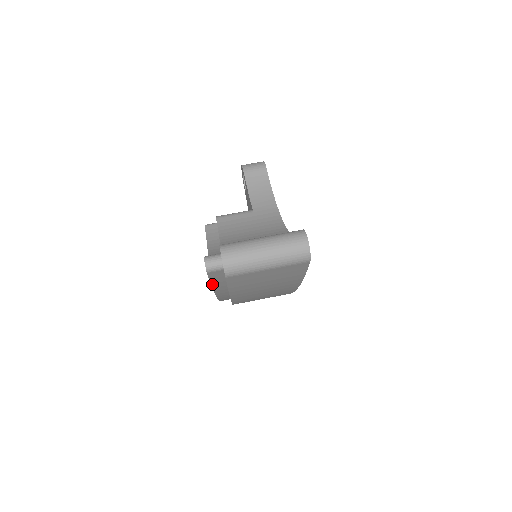
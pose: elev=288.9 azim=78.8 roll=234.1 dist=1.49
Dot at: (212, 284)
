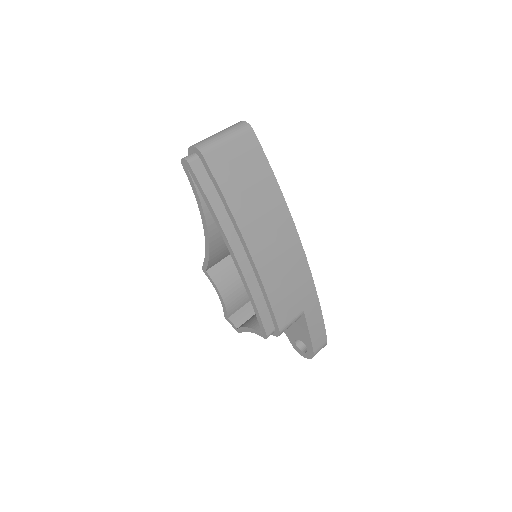
Dot at: (206, 196)
